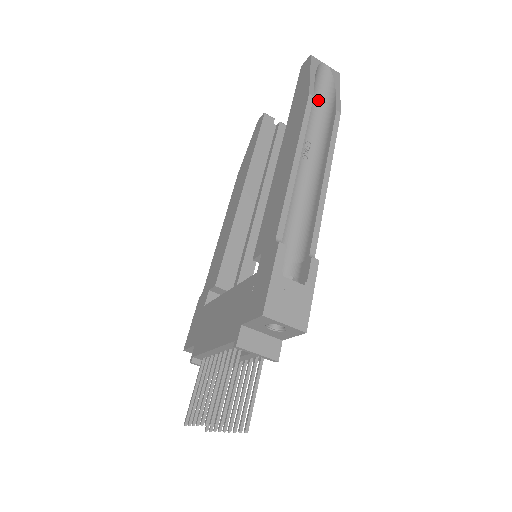
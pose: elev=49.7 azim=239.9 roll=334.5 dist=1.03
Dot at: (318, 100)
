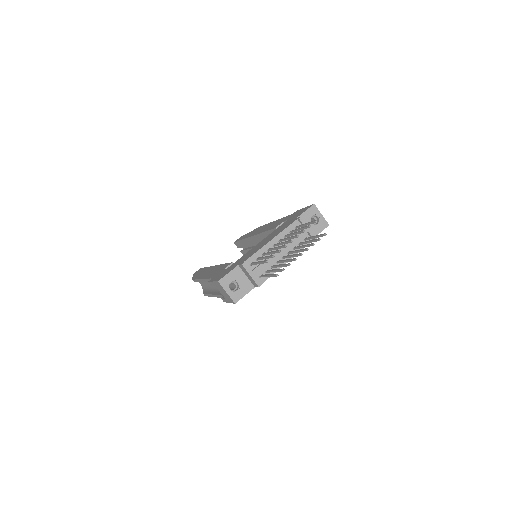
Dot at: occluded
